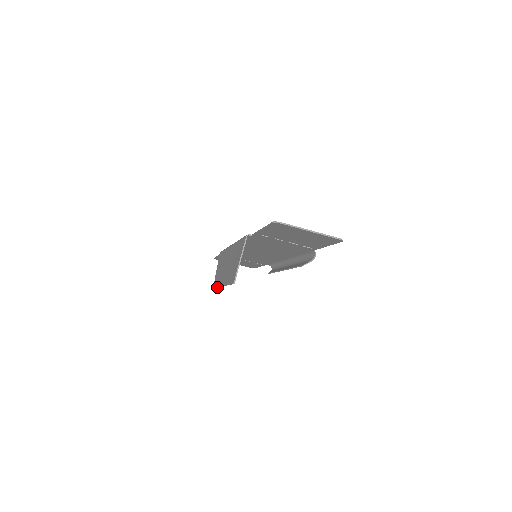
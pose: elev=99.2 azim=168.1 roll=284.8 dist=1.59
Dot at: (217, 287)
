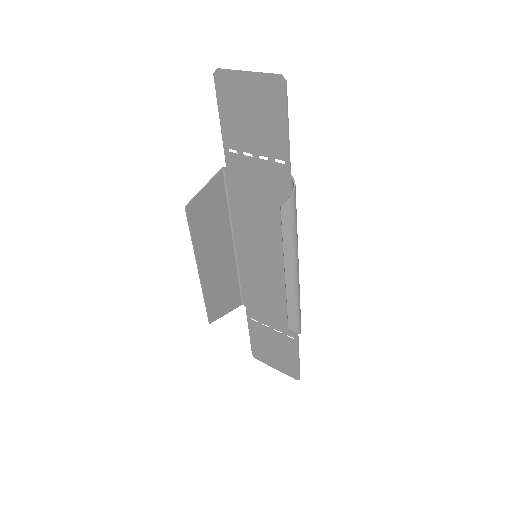
Dot at: (205, 303)
